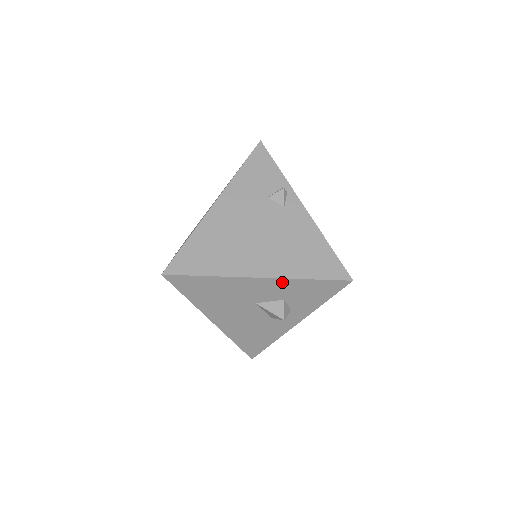
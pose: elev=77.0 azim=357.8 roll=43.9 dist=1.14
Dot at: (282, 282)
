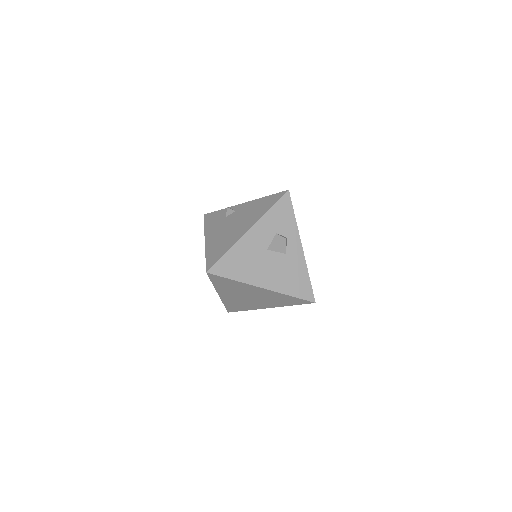
Dot at: (262, 222)
